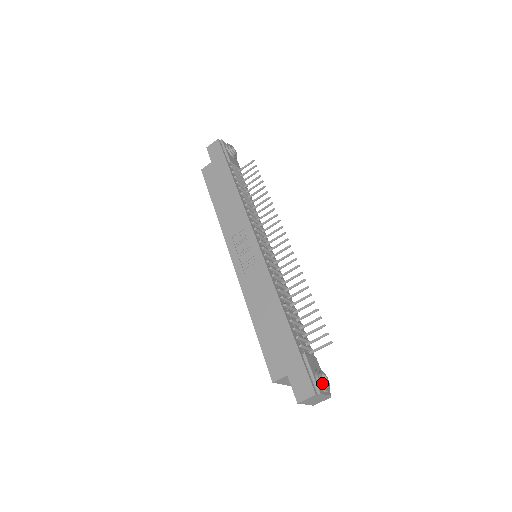
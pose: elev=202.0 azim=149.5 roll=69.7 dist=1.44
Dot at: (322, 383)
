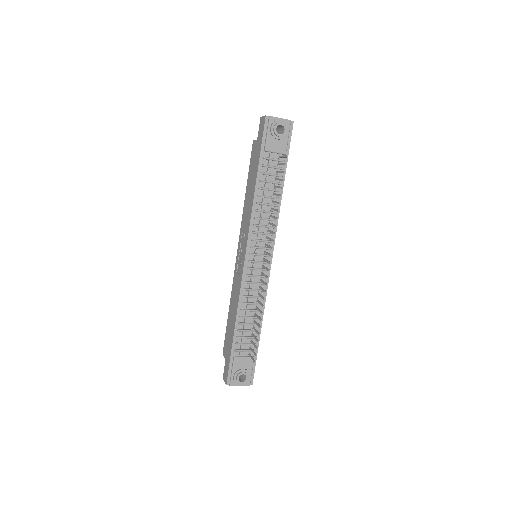
Dot at: (236, 380)
